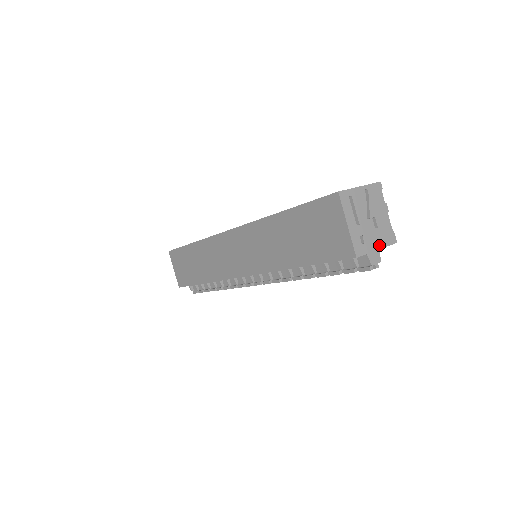
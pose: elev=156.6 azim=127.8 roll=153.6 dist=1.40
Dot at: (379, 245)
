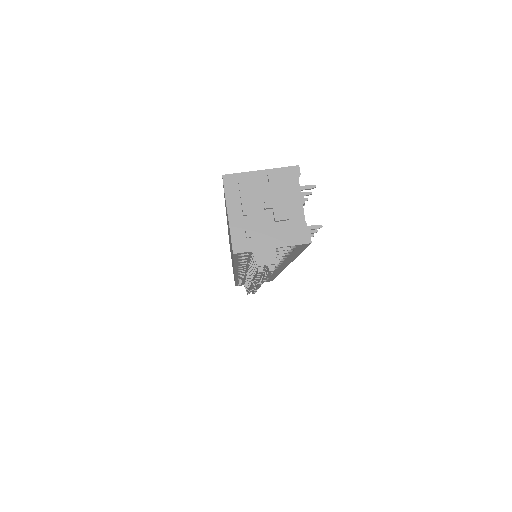
Dot at: (277, 243)
